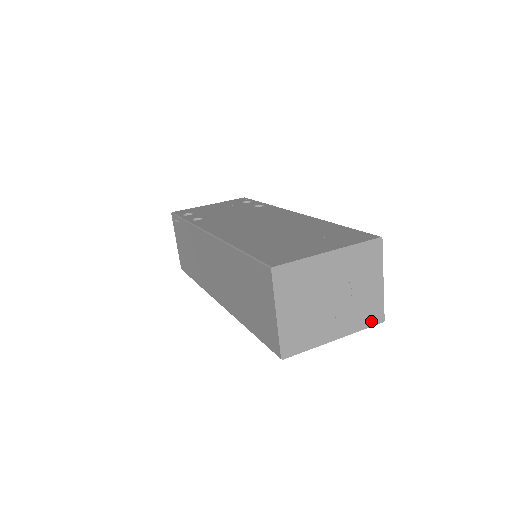
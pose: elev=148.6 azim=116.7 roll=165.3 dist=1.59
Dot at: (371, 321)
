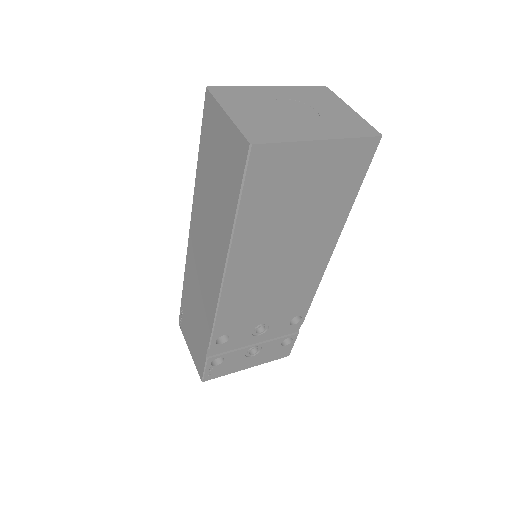
Dot at: (362, 133)
